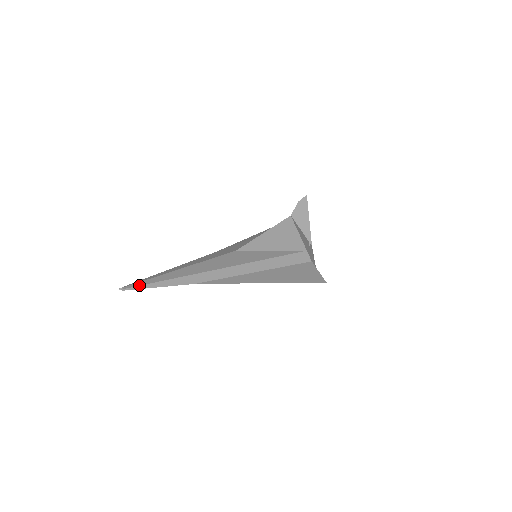
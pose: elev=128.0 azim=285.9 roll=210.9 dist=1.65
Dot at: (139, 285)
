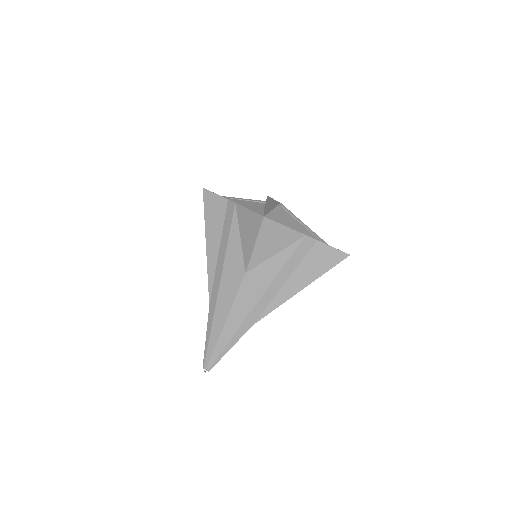
Dot at: (216, 359)
